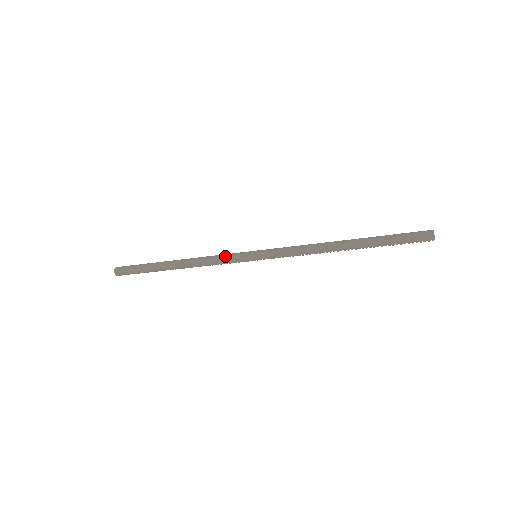
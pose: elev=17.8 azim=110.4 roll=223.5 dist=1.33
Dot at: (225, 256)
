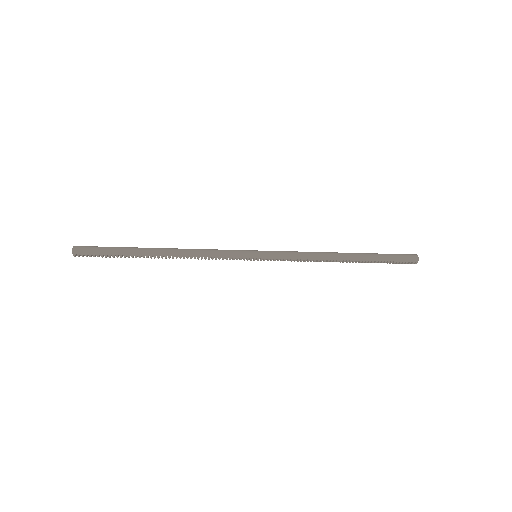
Dot at: (224, 250)
